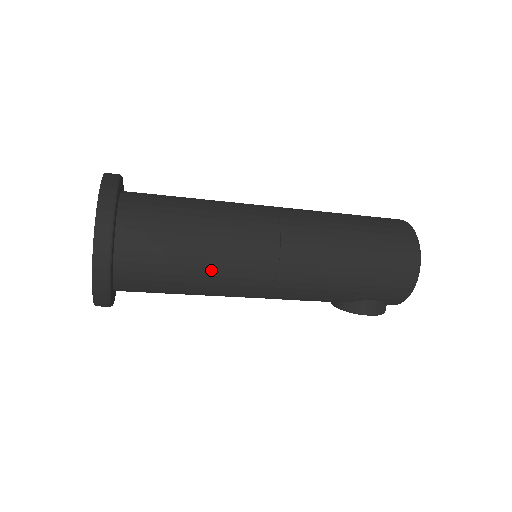
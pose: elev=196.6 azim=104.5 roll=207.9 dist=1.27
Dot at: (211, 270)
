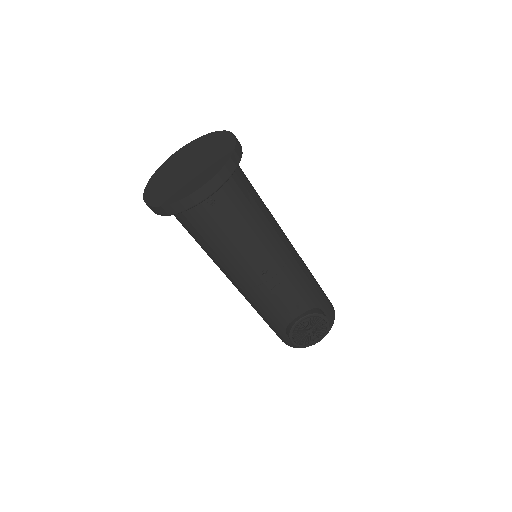
Dot at: (268, 211)
